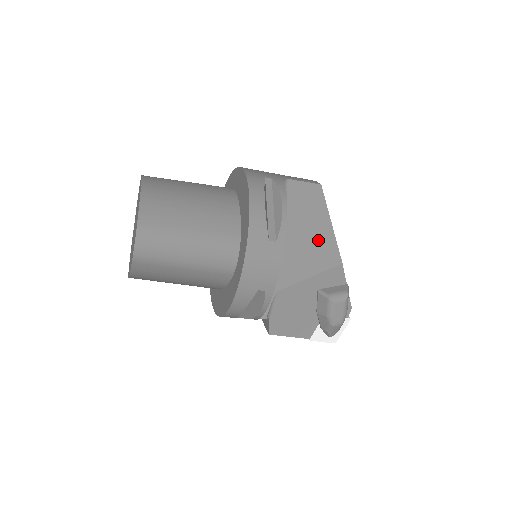
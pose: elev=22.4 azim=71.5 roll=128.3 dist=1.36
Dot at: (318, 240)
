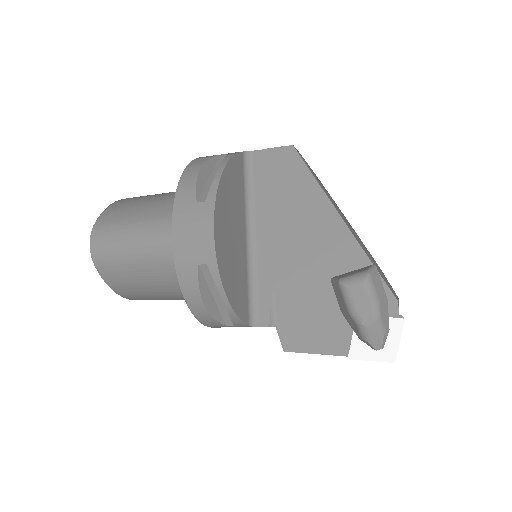
Dot at: (309, 211)
